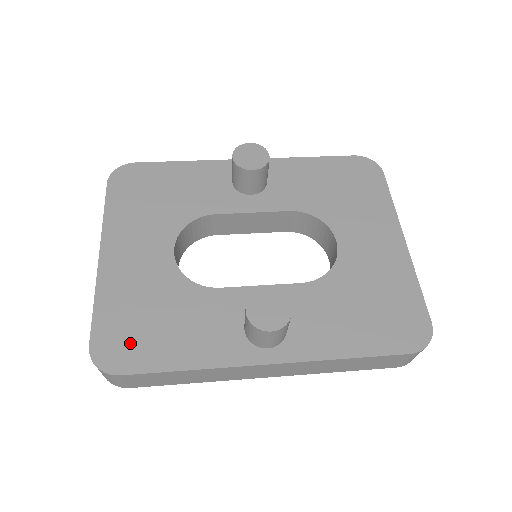
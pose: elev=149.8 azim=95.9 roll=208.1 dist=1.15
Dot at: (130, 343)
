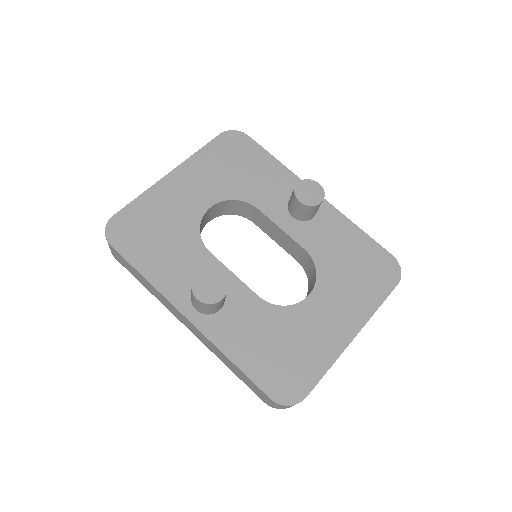
Dot at: (133, 234)
